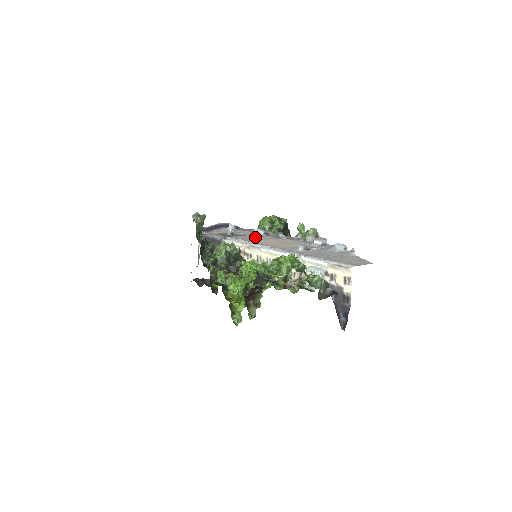
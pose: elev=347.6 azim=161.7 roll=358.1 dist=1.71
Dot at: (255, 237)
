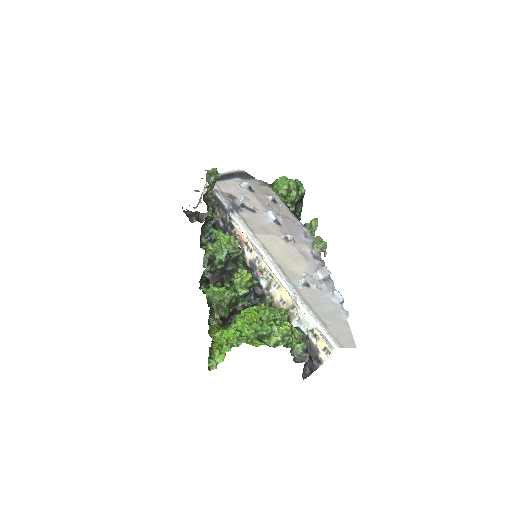
Dot at: (264, 224)
